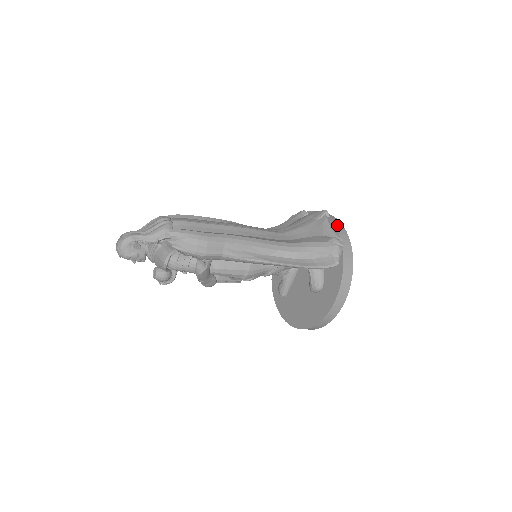
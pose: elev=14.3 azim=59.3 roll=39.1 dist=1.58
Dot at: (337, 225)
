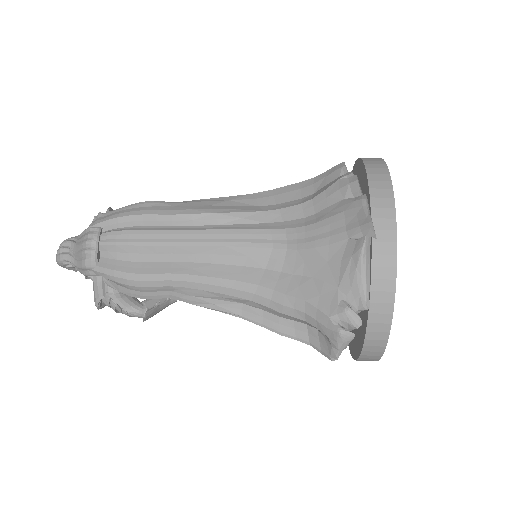
Dot at: (379, 267)
